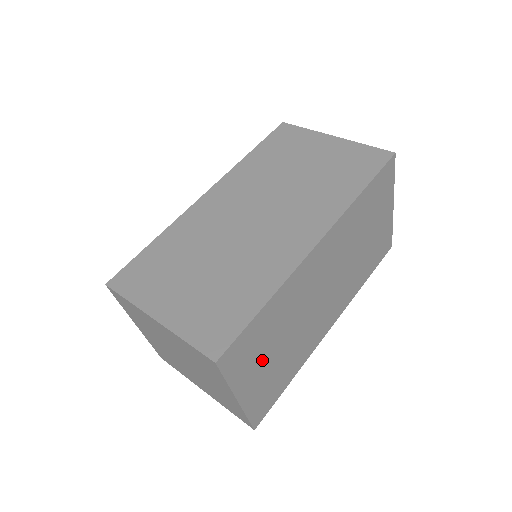
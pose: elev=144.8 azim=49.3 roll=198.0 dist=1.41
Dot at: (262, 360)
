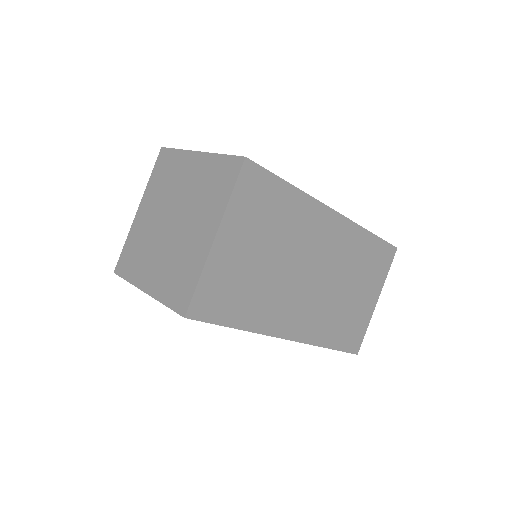
Dot at: (252, 237)
